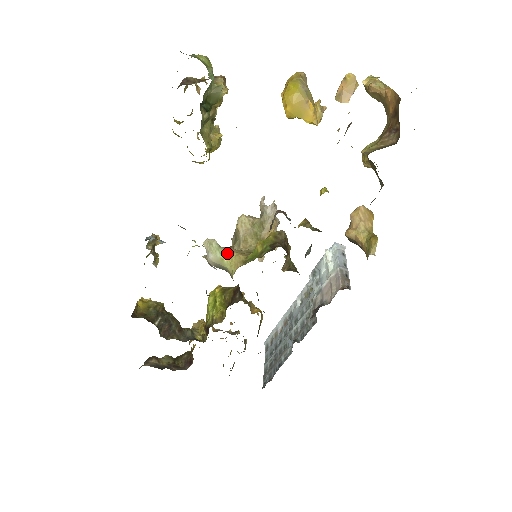
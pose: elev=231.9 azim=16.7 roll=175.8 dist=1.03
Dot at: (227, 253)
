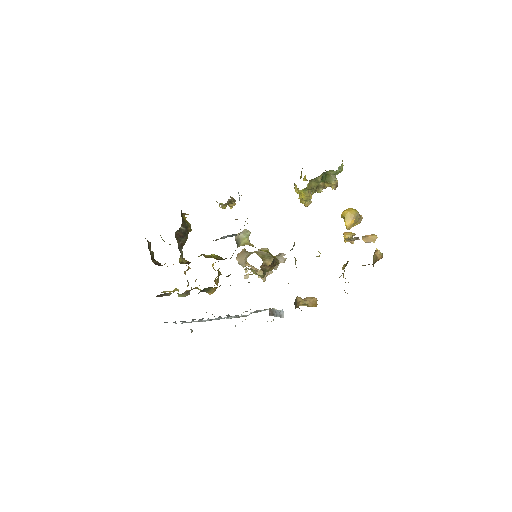
Dot at: (248, 241)
